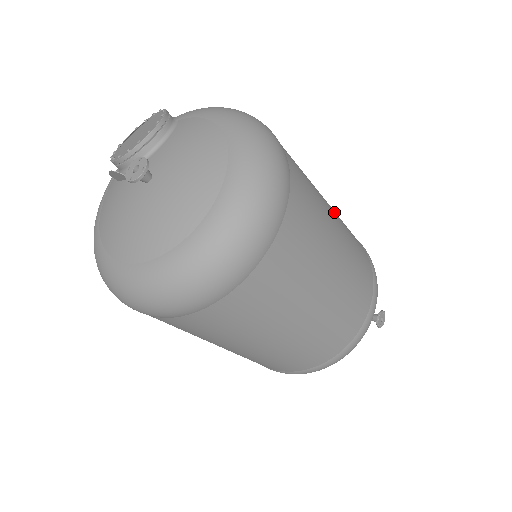
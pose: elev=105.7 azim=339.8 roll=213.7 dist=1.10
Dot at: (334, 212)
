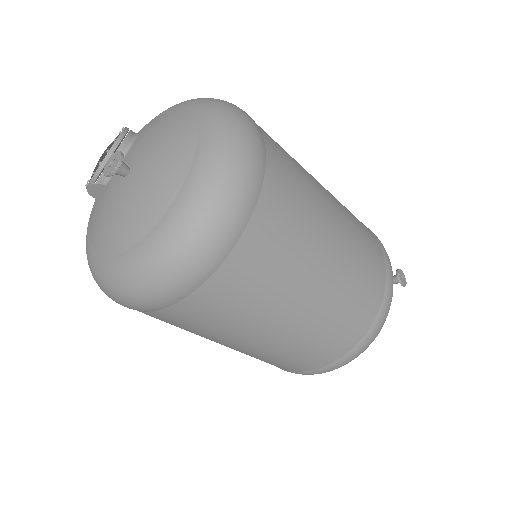
Dot at: occluded
